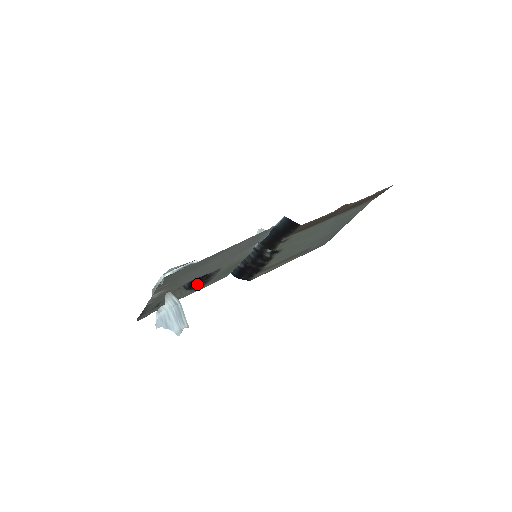
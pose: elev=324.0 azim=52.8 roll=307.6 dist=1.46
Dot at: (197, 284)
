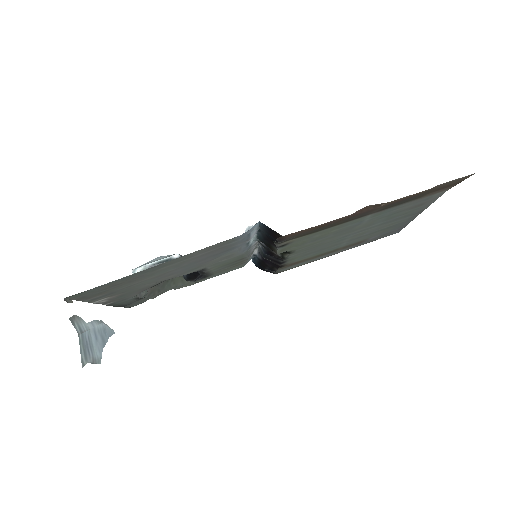
Dot at: (196, 276)
